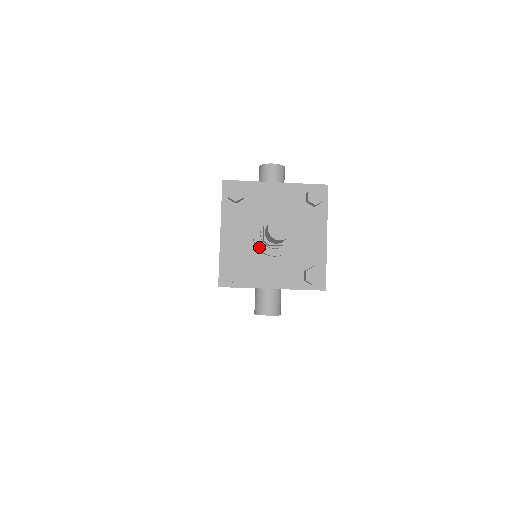
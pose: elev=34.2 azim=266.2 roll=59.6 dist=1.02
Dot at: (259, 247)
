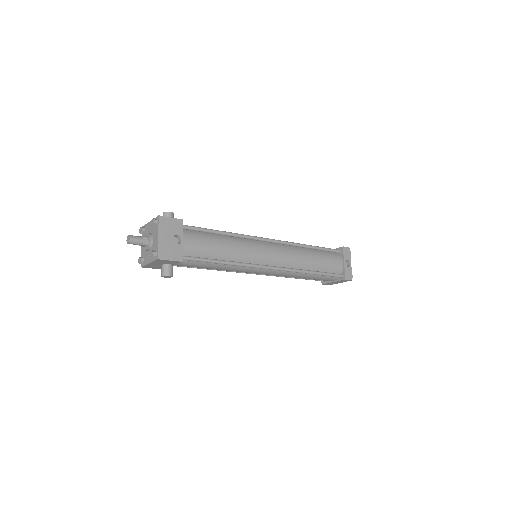
Dot at: (144, 248)
